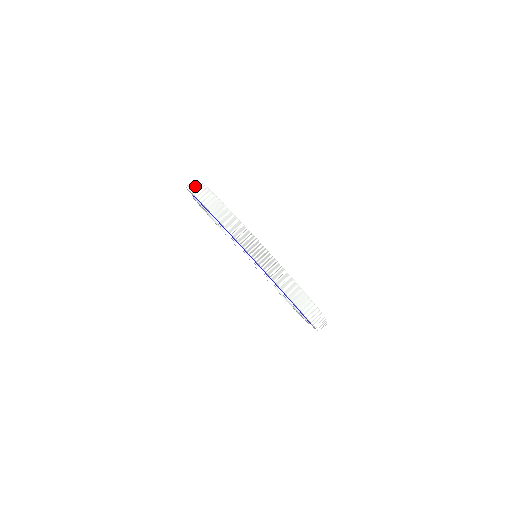
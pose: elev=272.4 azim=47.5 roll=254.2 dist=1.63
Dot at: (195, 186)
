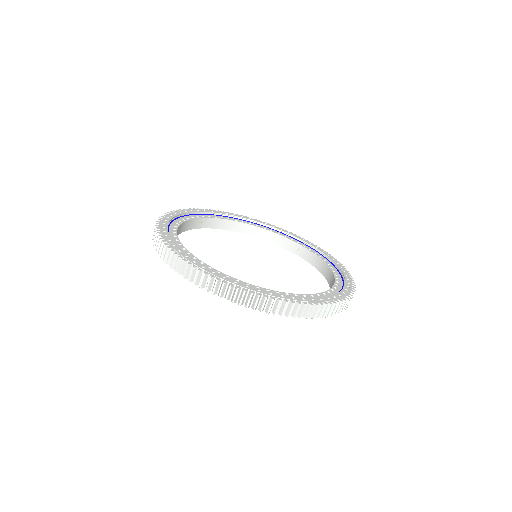
Dot at: occluded
